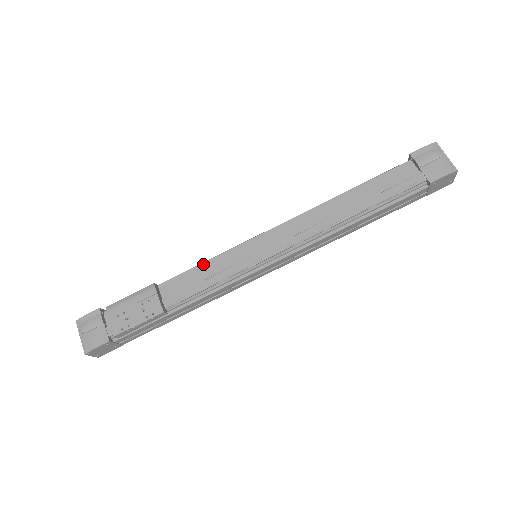
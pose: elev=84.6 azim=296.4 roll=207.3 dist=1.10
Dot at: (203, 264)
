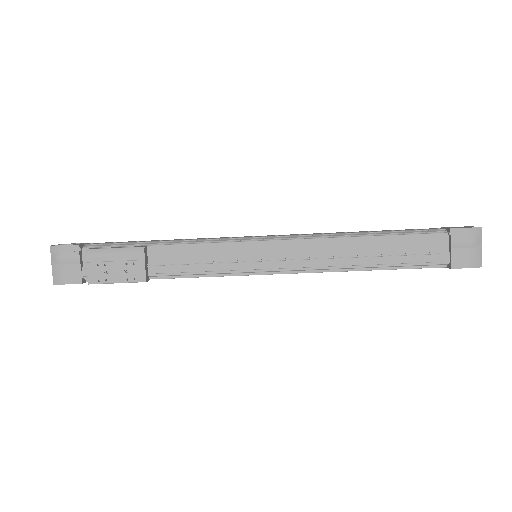
Dot at: (201, 245)
